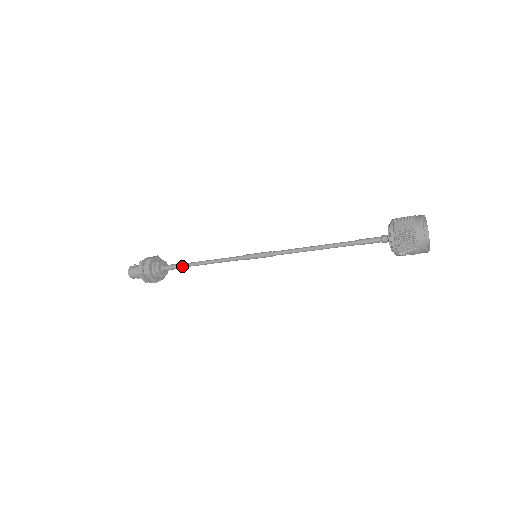
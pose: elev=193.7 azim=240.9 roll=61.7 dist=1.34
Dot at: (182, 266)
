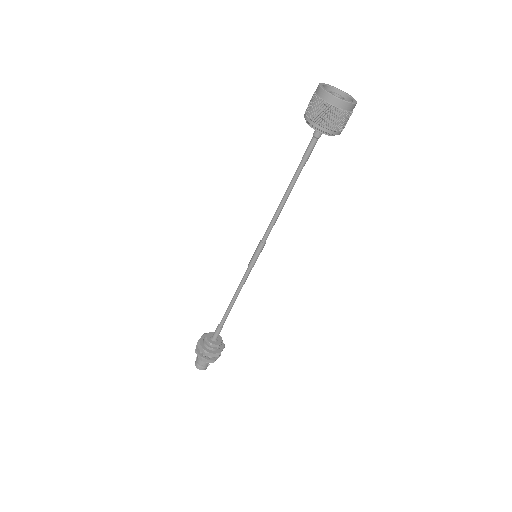
Dot at: (222, 322)
